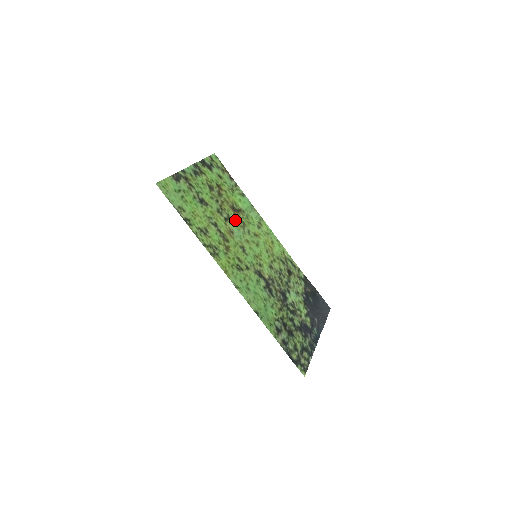
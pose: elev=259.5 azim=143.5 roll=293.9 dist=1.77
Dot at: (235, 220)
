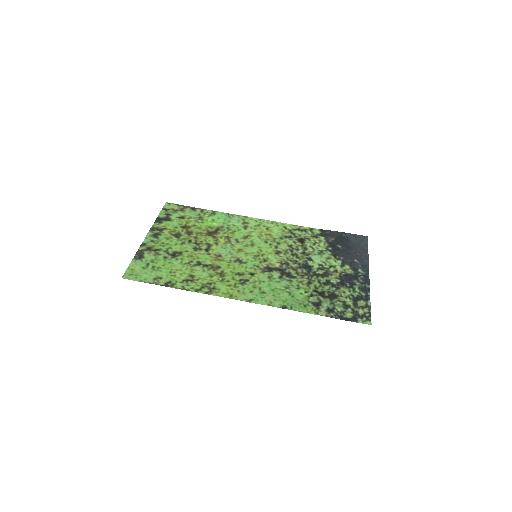
Dot at: (217, 242)
